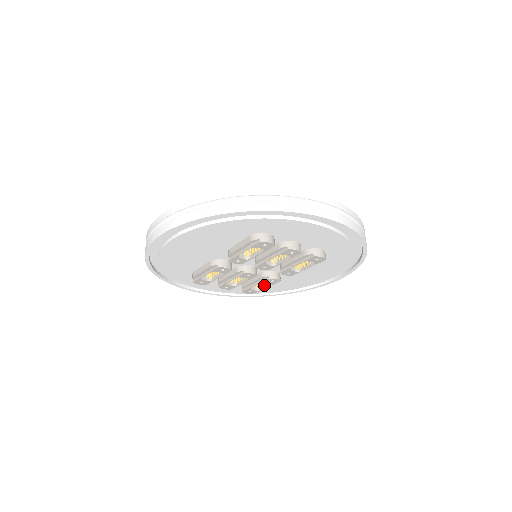
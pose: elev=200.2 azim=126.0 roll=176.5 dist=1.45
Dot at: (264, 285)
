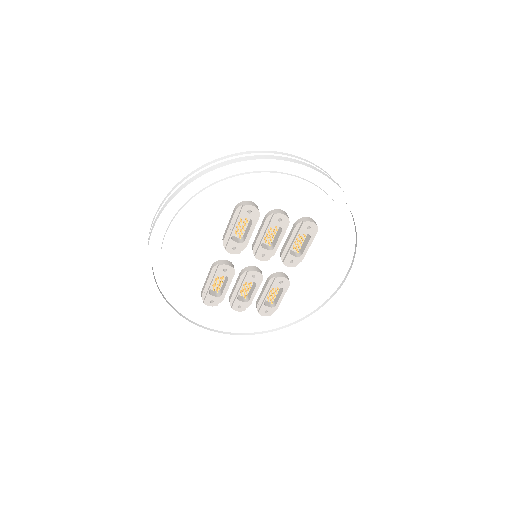
Dot at: (277, 298)
